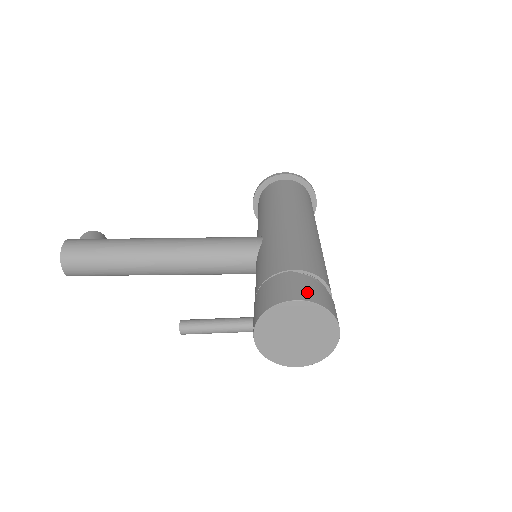
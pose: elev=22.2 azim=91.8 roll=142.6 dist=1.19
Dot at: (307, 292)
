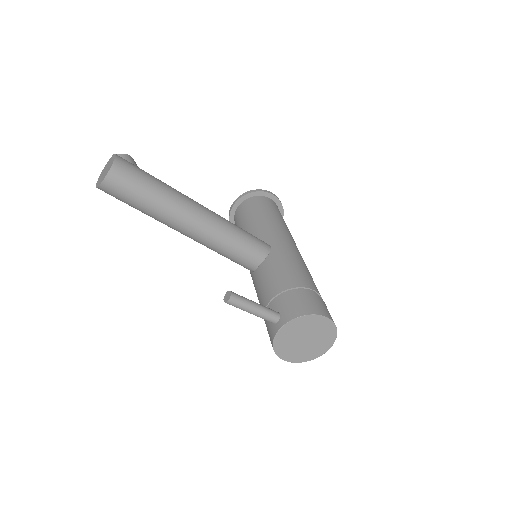
Dot at: (329, 313)
